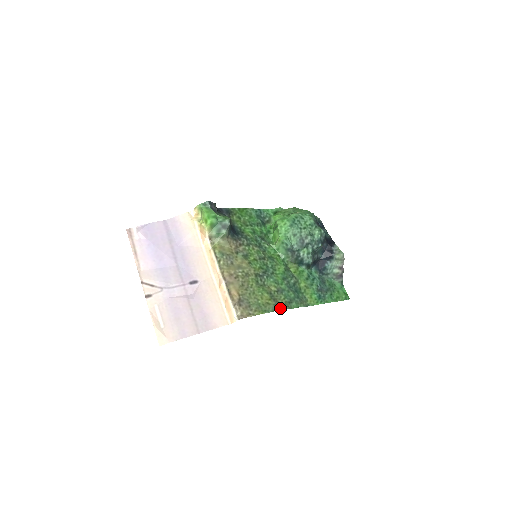
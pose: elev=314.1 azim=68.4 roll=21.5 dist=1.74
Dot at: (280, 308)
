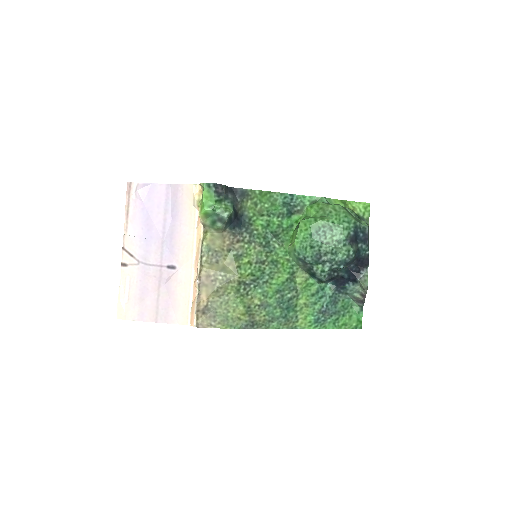
Dot at: (252, 326)
